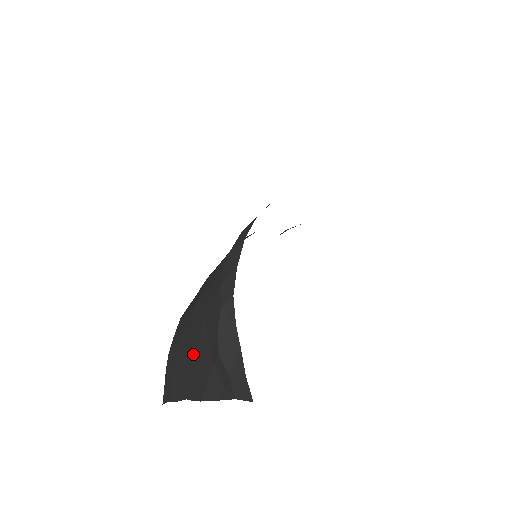
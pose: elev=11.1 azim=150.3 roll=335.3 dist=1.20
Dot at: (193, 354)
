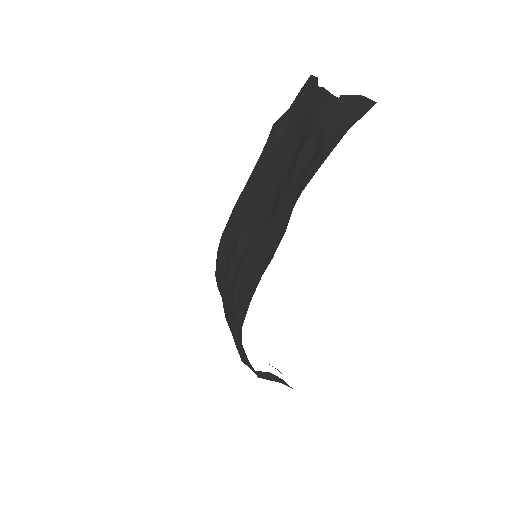
Dot at: occluded
